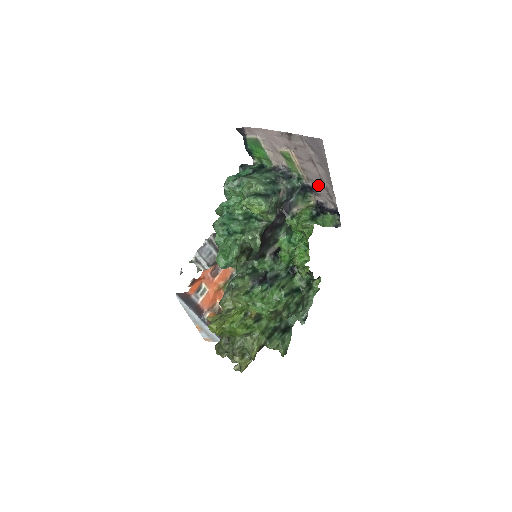
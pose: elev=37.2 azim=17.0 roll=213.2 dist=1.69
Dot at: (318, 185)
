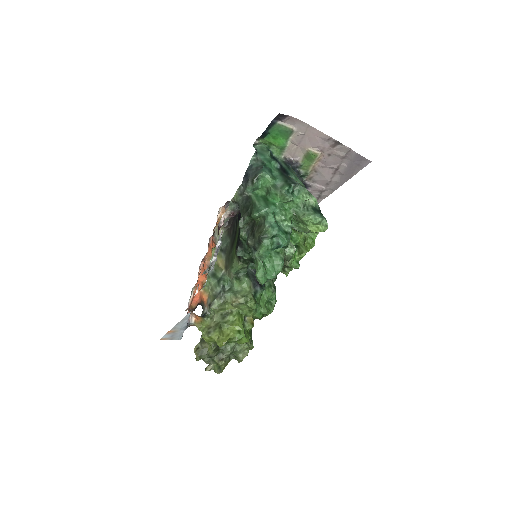
Dot at: (317, 186)
